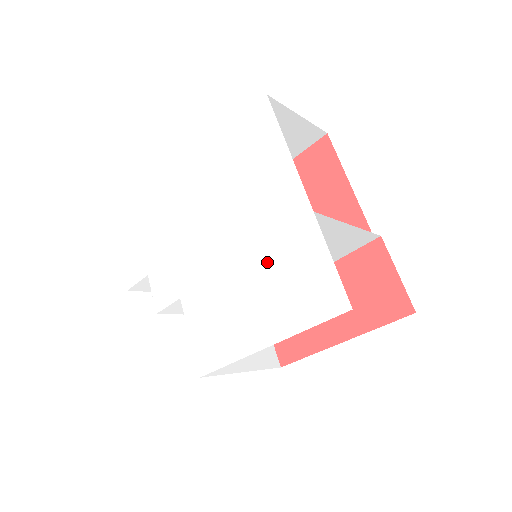
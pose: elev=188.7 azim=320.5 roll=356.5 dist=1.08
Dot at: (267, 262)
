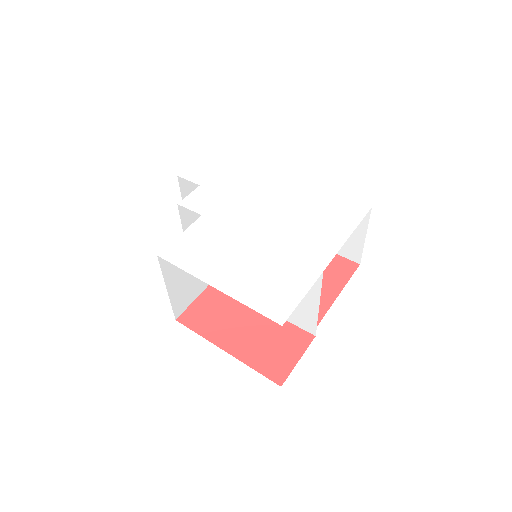
Dot at: (271, 259)
